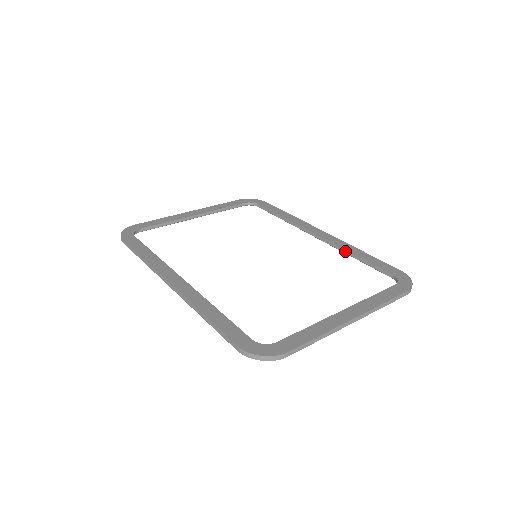
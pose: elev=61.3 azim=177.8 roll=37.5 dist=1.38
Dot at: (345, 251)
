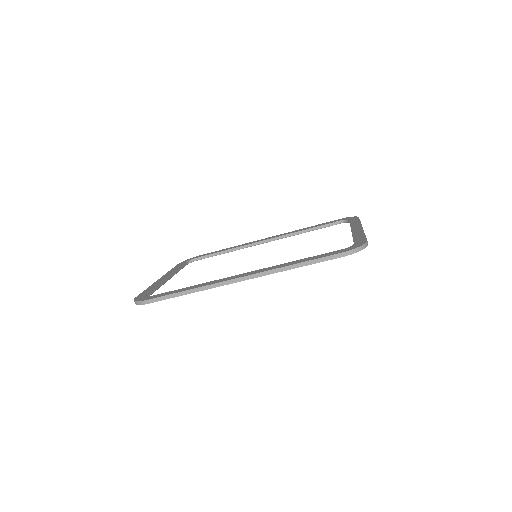
Dot at: (296, 233)
